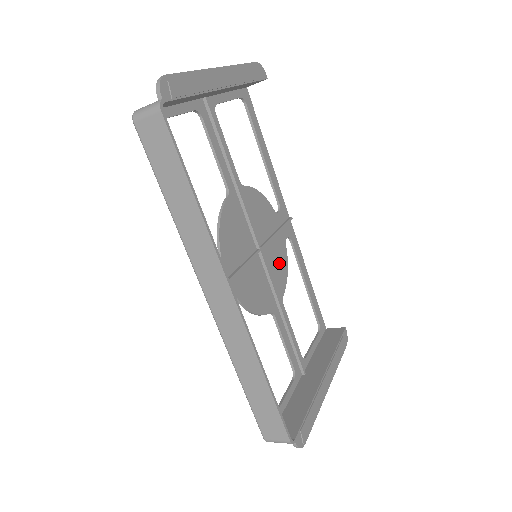
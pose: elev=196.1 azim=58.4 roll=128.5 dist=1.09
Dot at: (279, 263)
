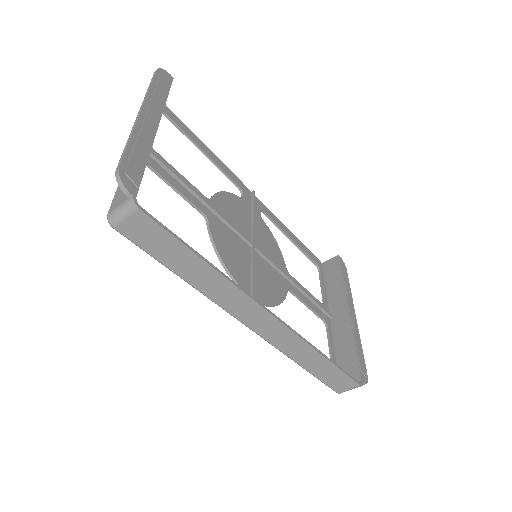
Dot at: (268, 242)
